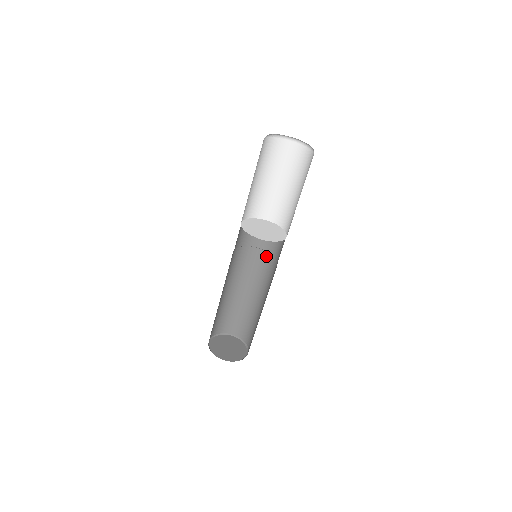
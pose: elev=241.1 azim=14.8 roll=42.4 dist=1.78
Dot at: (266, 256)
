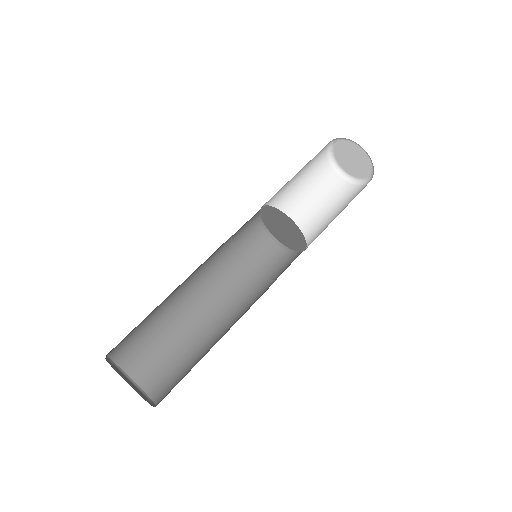
Dot at: (243, 269)
